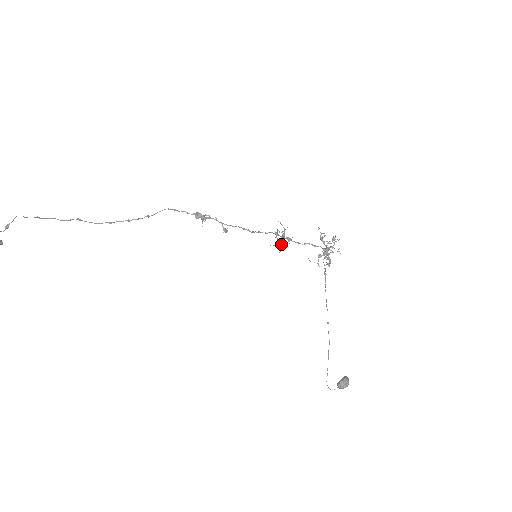
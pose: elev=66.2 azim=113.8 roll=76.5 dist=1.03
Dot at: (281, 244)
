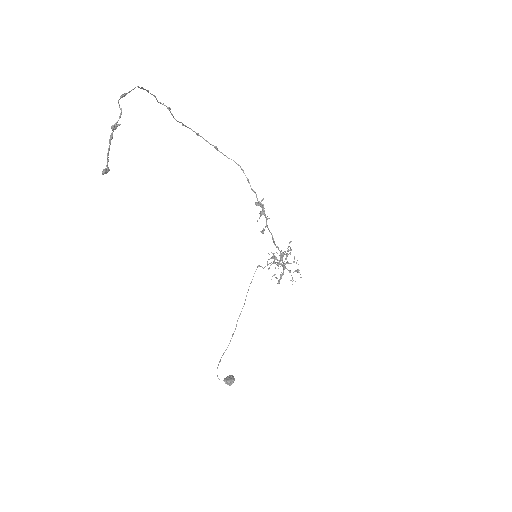
Dot at: occluded
